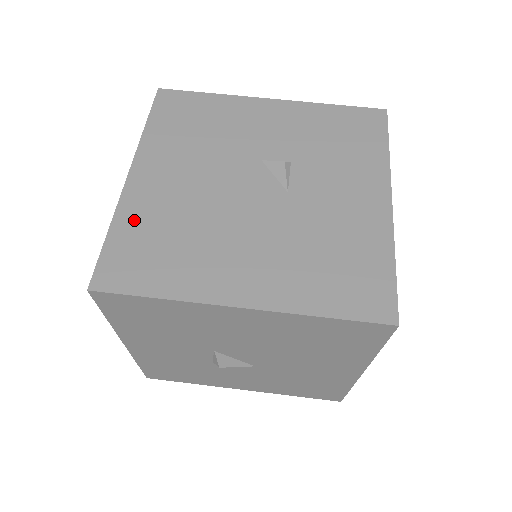
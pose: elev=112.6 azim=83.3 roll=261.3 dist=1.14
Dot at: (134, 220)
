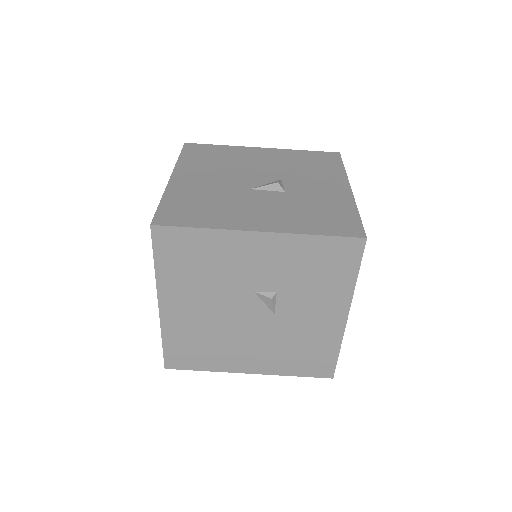
Dot at: (175, 335)
